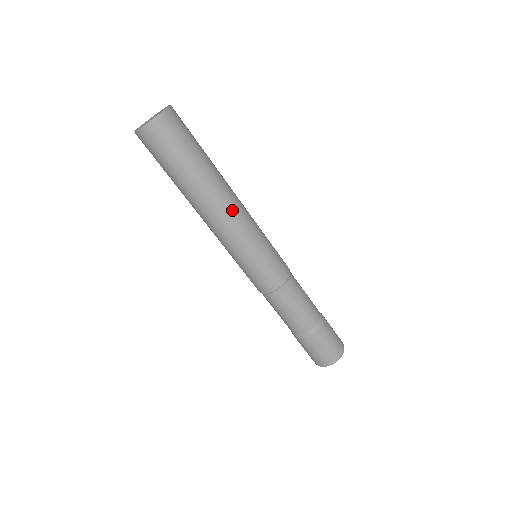
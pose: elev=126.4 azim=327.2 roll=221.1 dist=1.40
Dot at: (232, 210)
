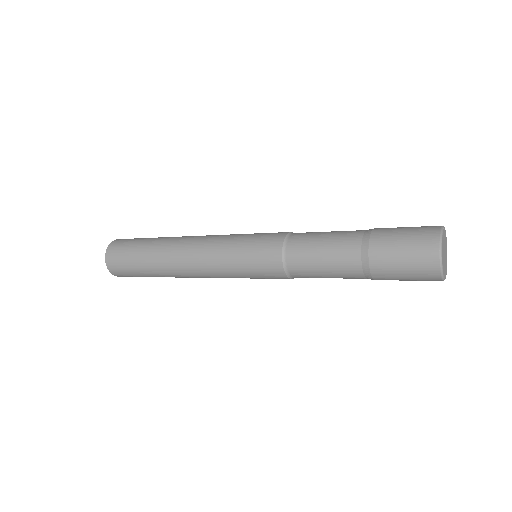
Dot at: (197, 237)
